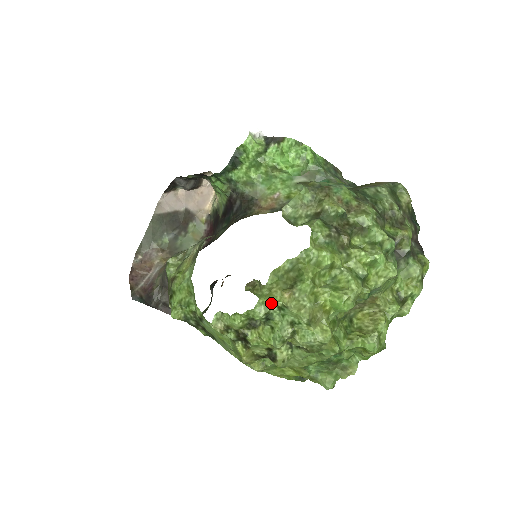
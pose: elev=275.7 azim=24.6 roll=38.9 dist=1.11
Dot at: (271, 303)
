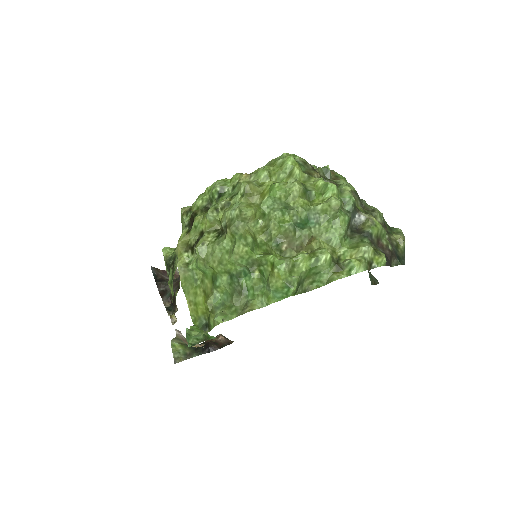
Dot at: (231, 183)
